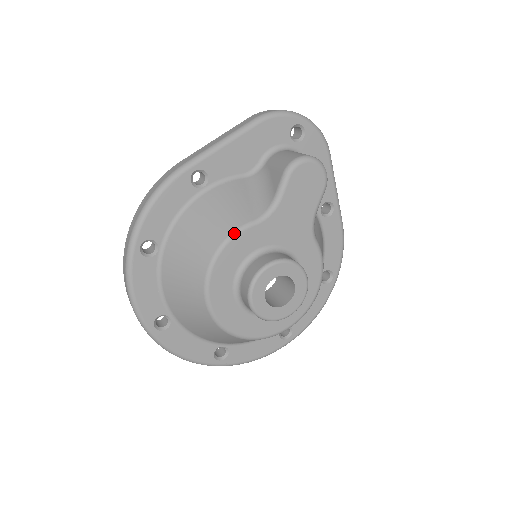
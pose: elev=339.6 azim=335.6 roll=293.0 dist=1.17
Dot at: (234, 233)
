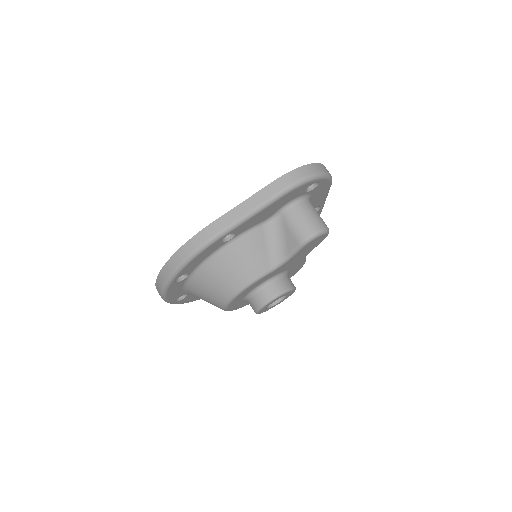
Dot at: (254, 282)
